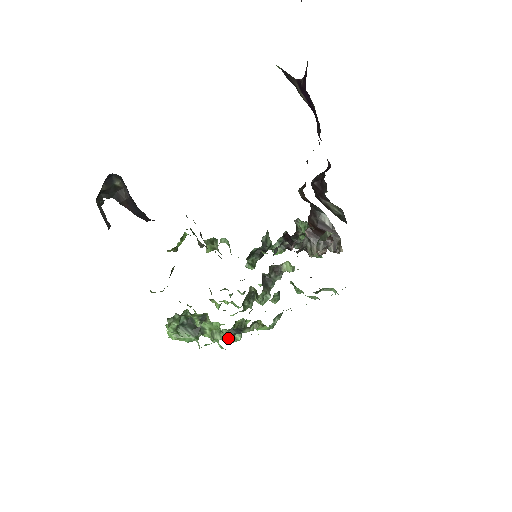
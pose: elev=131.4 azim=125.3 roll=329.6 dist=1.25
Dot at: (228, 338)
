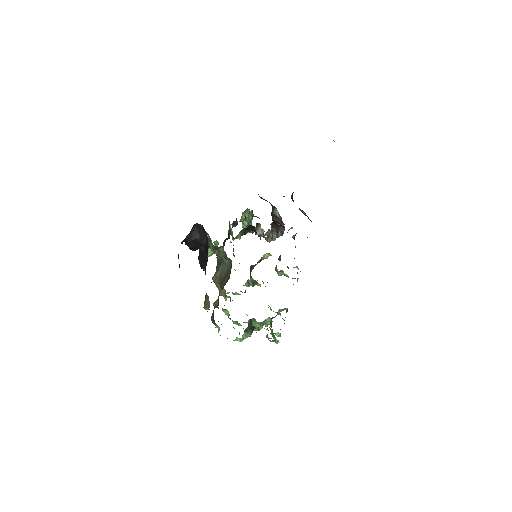
Dot at: occluded
